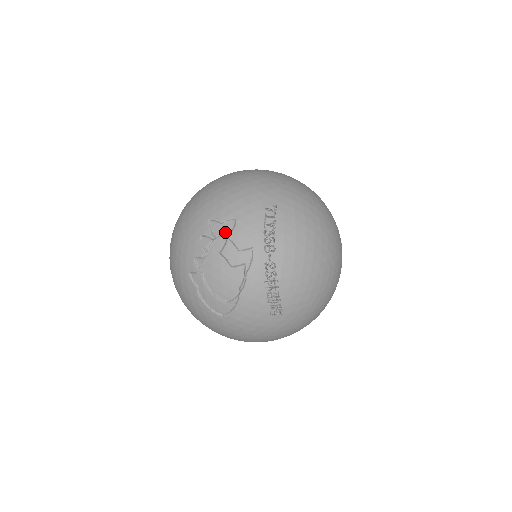
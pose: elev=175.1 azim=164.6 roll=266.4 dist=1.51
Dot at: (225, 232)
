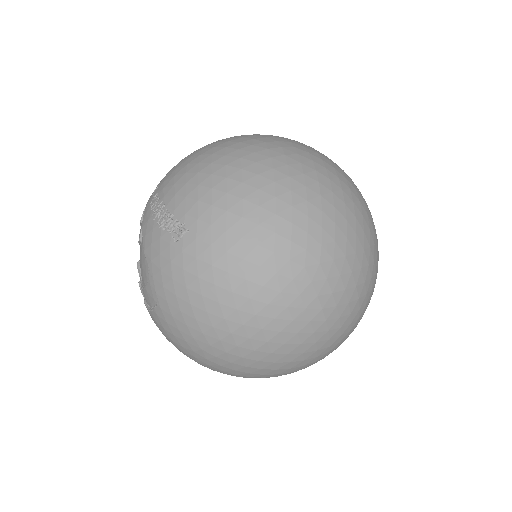
Dot at: occluded
